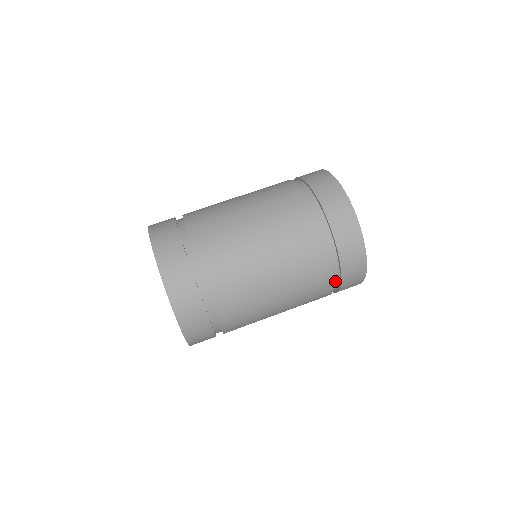
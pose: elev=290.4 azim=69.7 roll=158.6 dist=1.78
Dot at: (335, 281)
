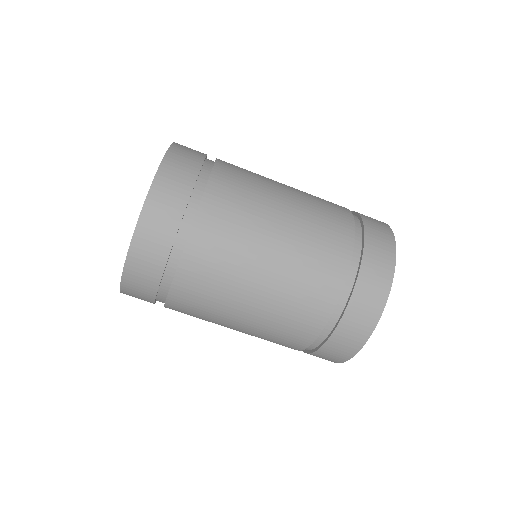
Dot at: occluded
